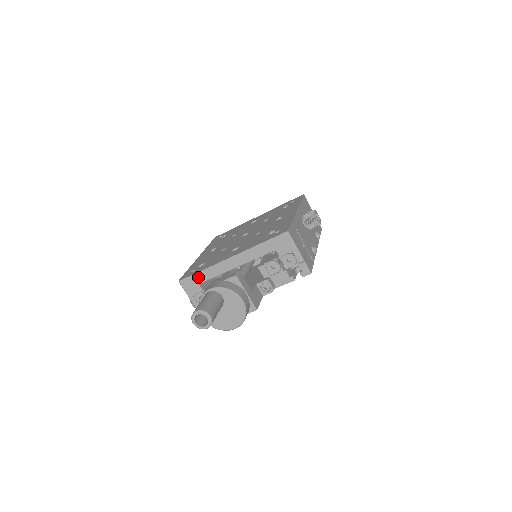
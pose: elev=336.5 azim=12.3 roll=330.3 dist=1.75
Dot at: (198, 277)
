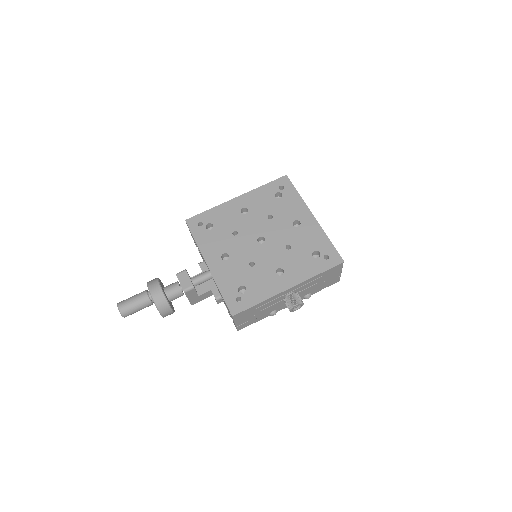
Dot at: occluded
